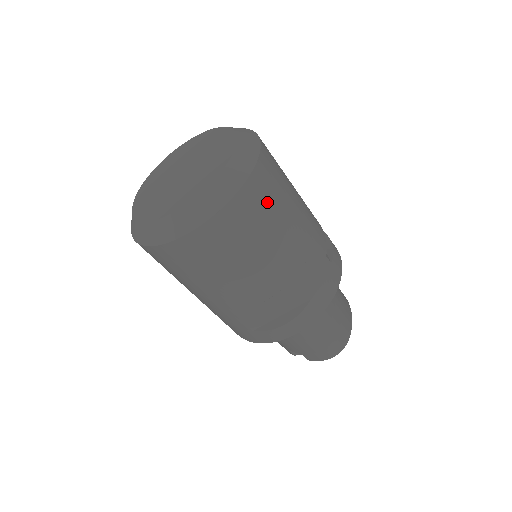
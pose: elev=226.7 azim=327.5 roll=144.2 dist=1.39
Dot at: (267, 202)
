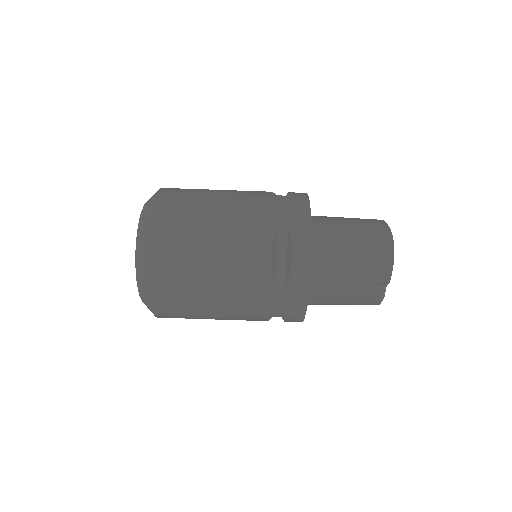
Dot at: (182, 200)
